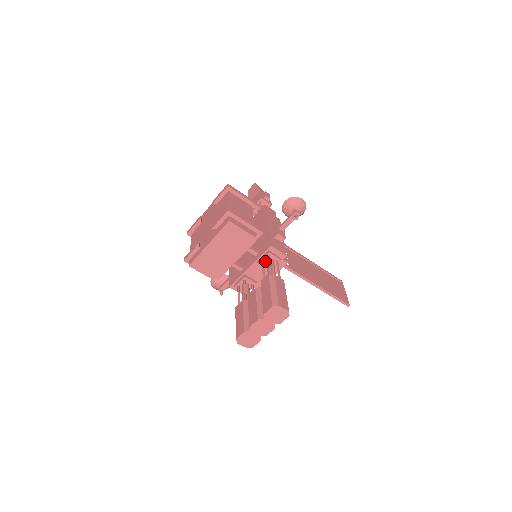
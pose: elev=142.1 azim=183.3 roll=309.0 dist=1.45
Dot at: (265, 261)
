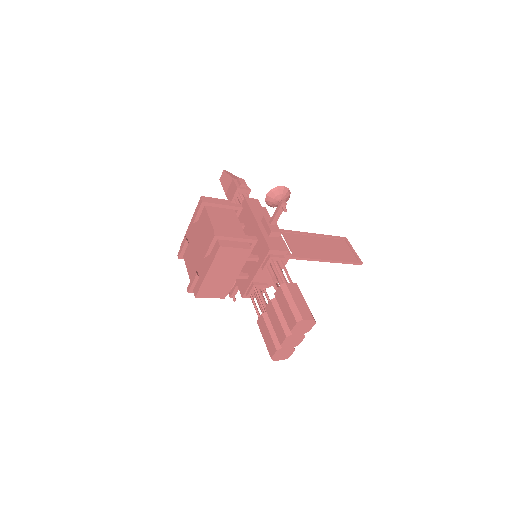
Dot at: (269, 265)
